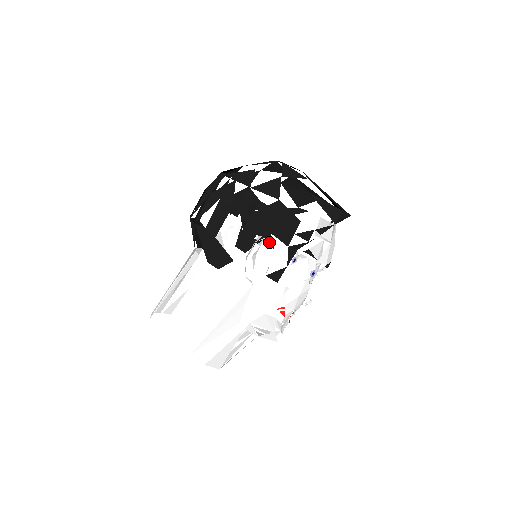
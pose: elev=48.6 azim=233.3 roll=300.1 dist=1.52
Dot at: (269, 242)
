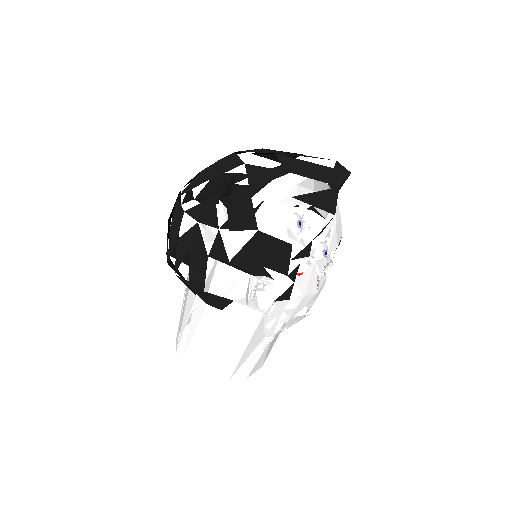
Dot at: (265, 210)
